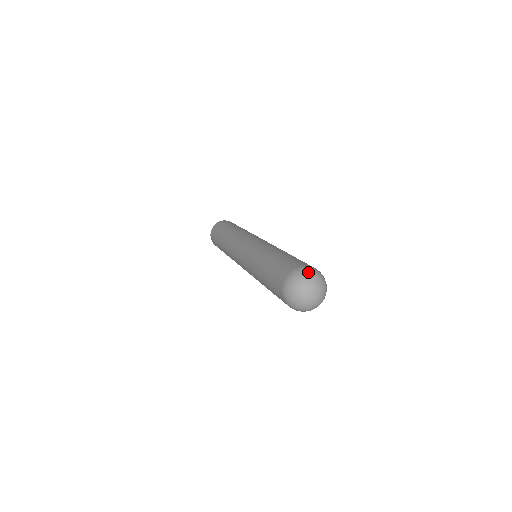
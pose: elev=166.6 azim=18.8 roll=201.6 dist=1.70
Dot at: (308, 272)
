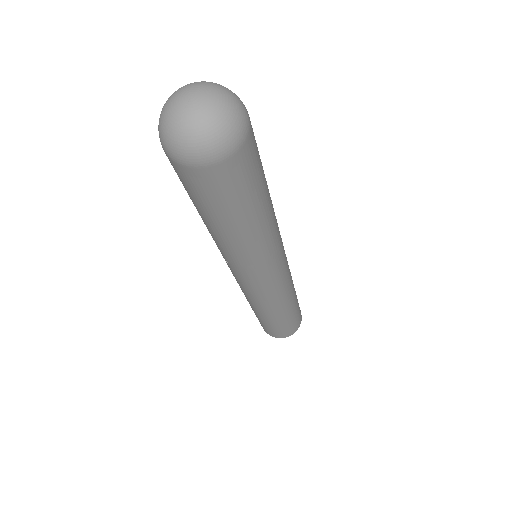
Dot at: occluded
